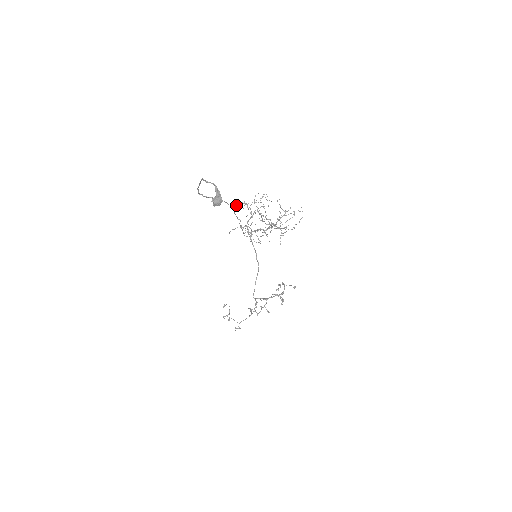
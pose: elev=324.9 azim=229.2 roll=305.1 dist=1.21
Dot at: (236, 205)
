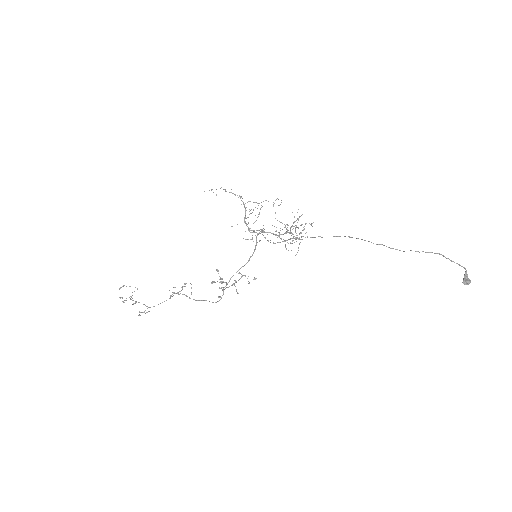
Dot at: occluded
